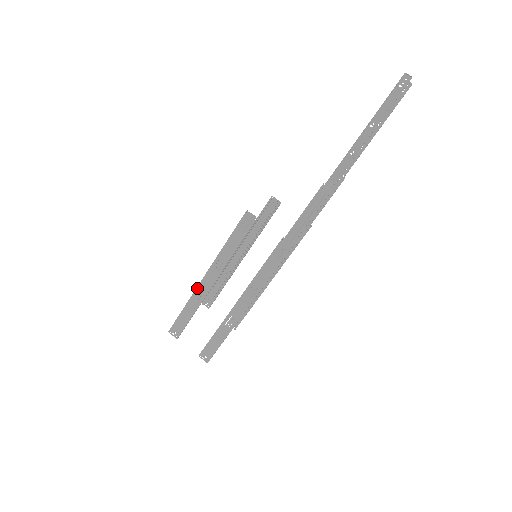
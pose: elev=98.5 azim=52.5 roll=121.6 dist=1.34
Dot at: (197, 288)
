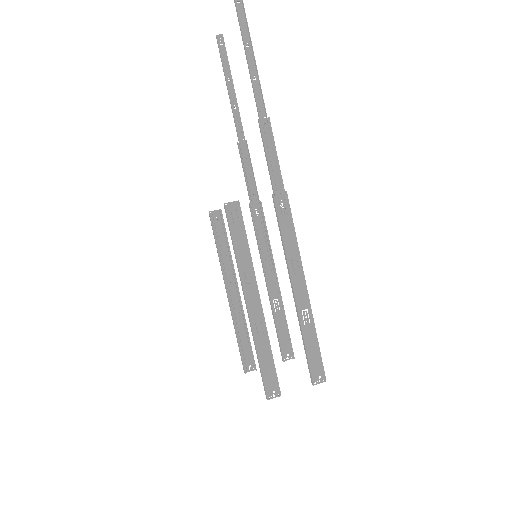
Dot at: (251, 323)
